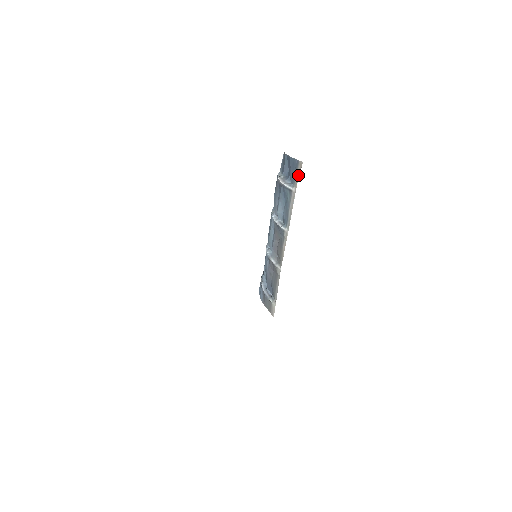
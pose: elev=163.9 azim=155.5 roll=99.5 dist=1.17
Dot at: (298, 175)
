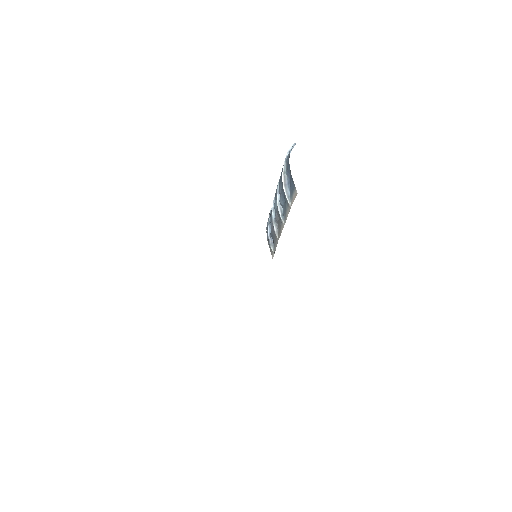
Dot at: (293, 199)
